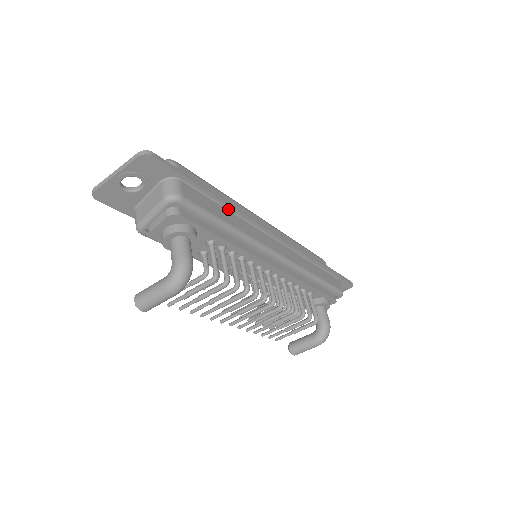
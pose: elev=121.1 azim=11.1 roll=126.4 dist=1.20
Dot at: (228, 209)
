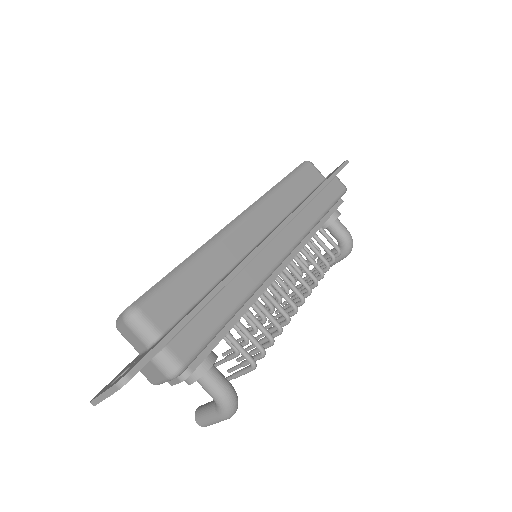
Dot at: (218, 292)
